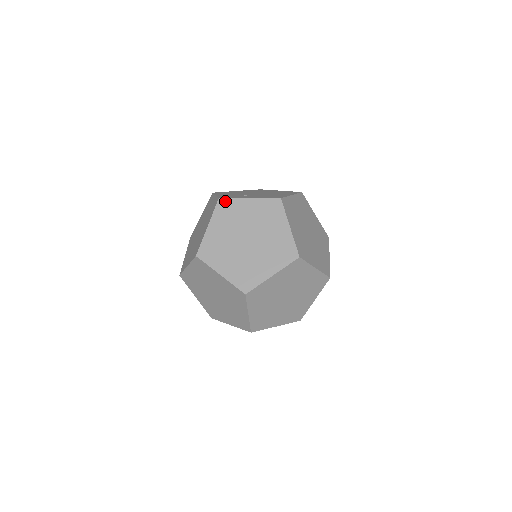
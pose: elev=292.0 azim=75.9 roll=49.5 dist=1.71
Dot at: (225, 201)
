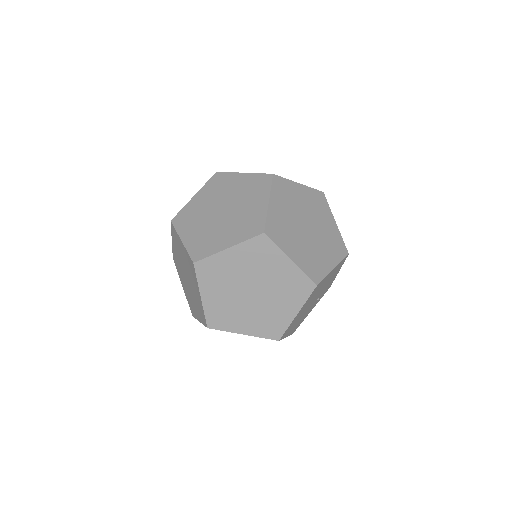
Dot at: (177, 216)
